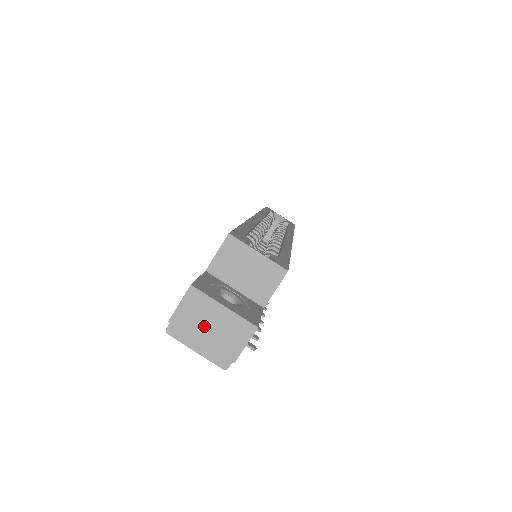
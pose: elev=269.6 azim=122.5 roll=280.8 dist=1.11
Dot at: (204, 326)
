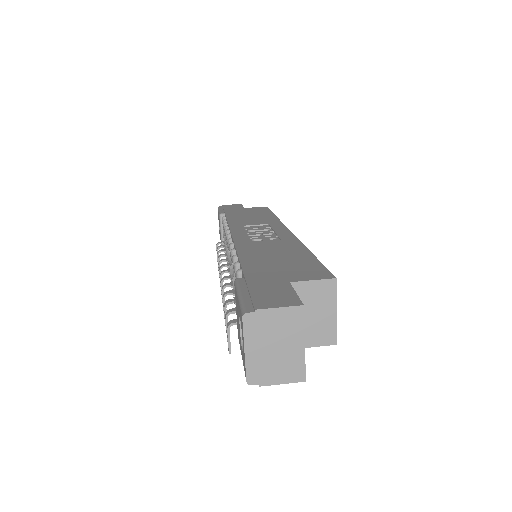
Dot at: (274, 341)
